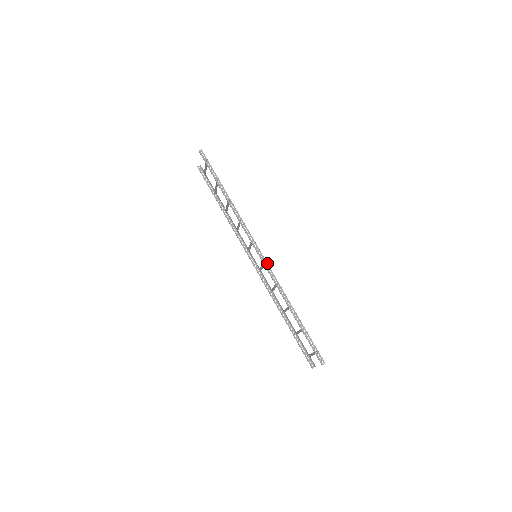
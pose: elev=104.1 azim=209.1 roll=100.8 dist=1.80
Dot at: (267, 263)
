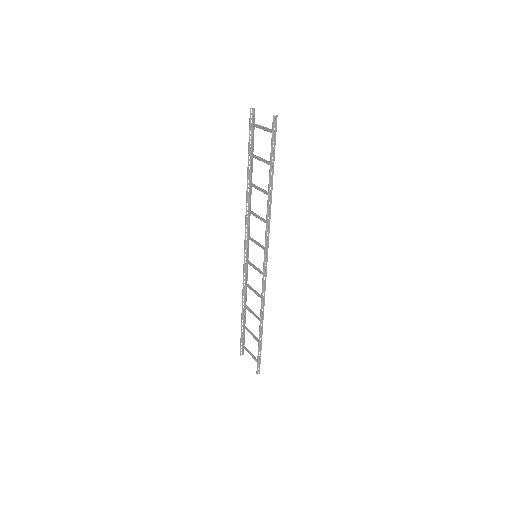
Dot at: occluded
